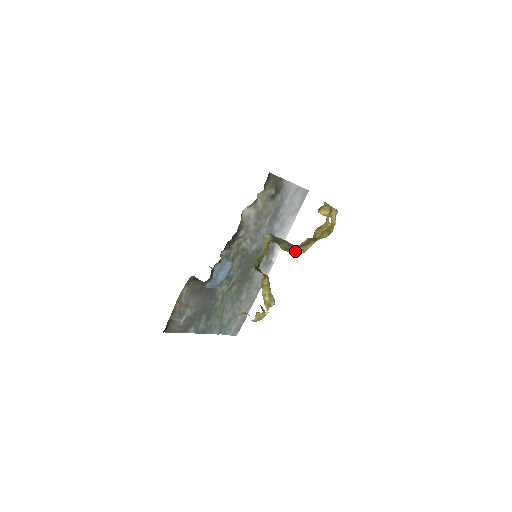
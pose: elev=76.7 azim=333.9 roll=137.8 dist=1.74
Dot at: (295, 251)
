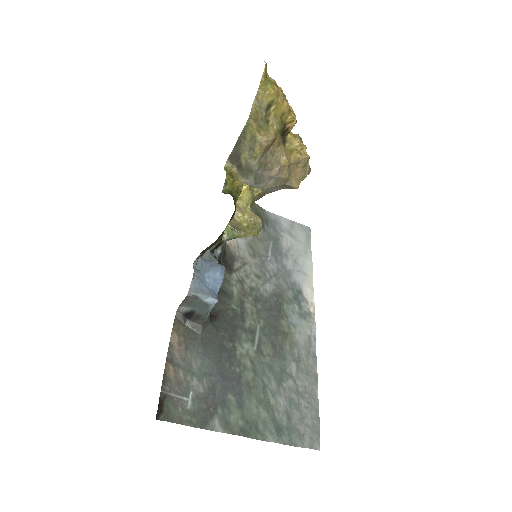
Dot at: (257, 141)
